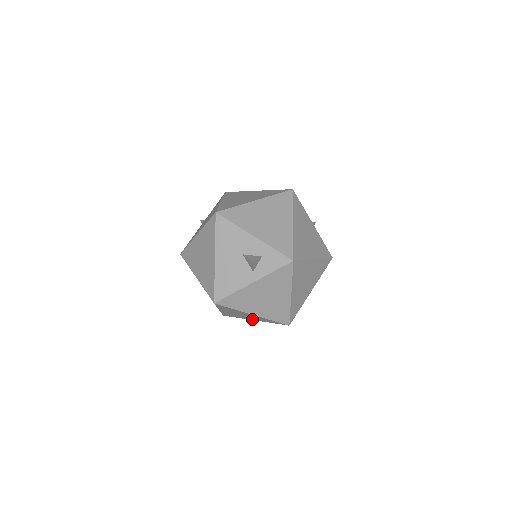
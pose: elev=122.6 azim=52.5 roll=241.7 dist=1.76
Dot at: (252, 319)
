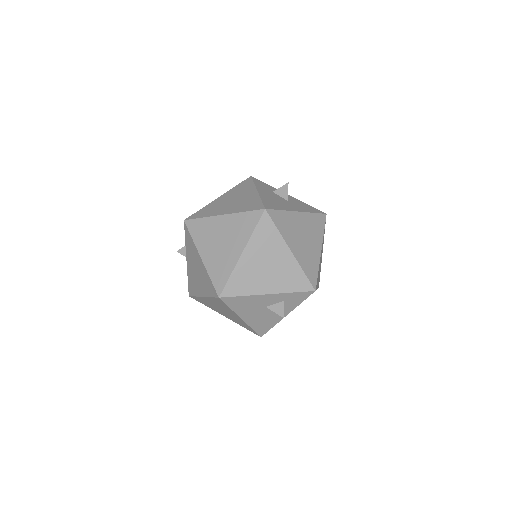
Dot at: occluded
